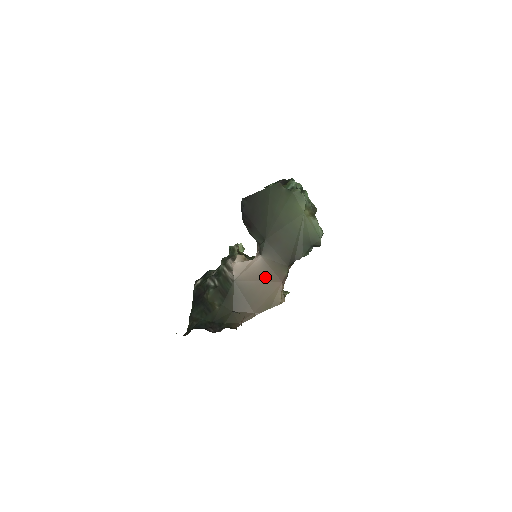
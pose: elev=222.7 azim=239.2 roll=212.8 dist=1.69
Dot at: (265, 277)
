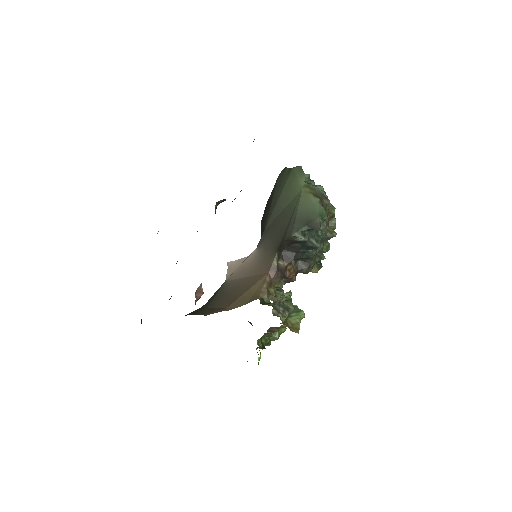
Dot at: (254, 271)
